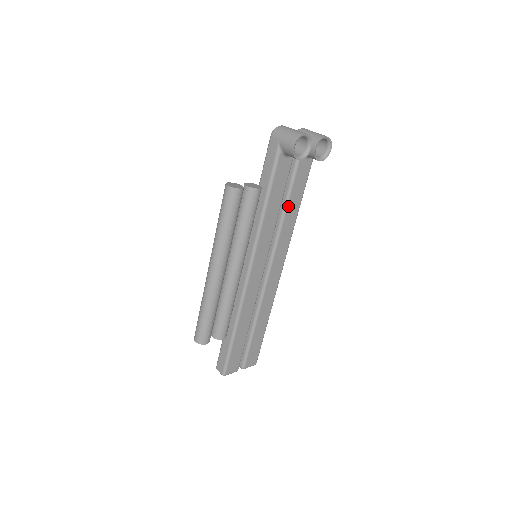
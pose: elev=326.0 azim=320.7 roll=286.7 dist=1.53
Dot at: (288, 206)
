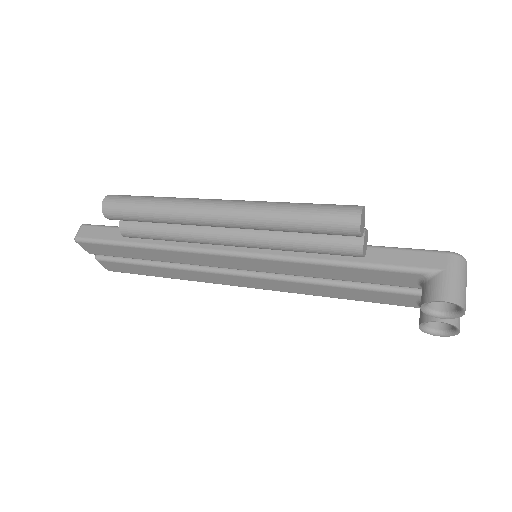
Dot at: (340, 287)
